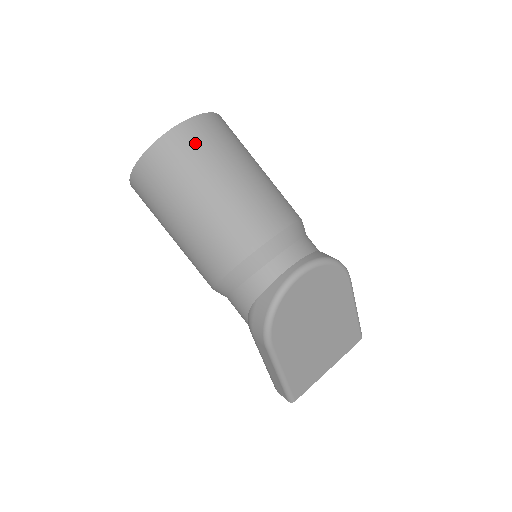
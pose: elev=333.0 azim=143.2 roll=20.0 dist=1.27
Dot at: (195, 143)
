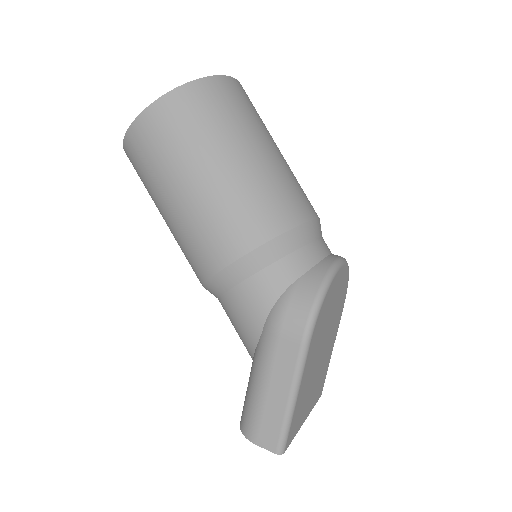
Dot at: (247, 101)
